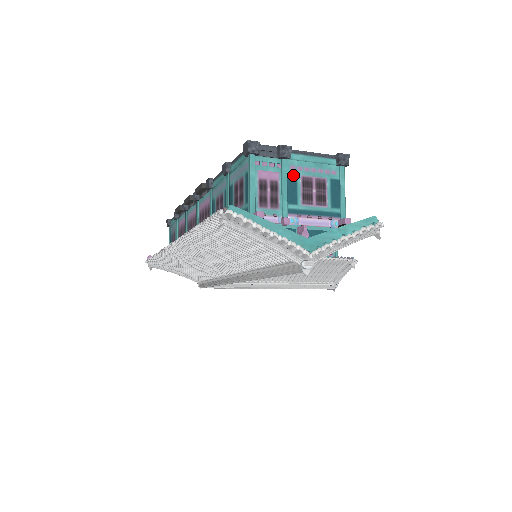
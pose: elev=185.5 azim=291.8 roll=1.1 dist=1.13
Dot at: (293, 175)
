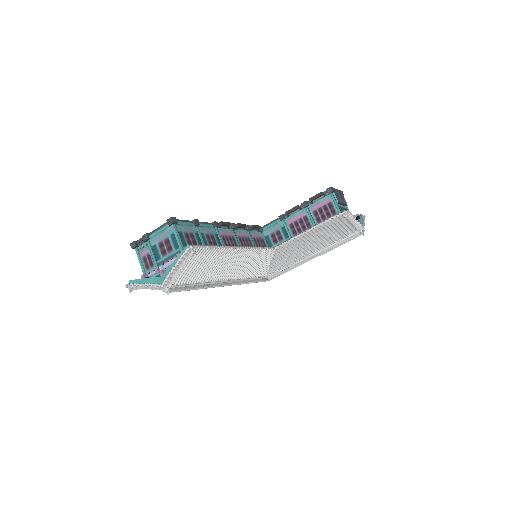
Dot at: (154, 245)
